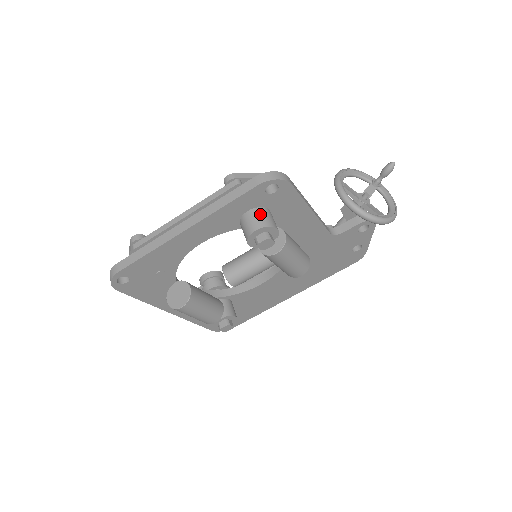
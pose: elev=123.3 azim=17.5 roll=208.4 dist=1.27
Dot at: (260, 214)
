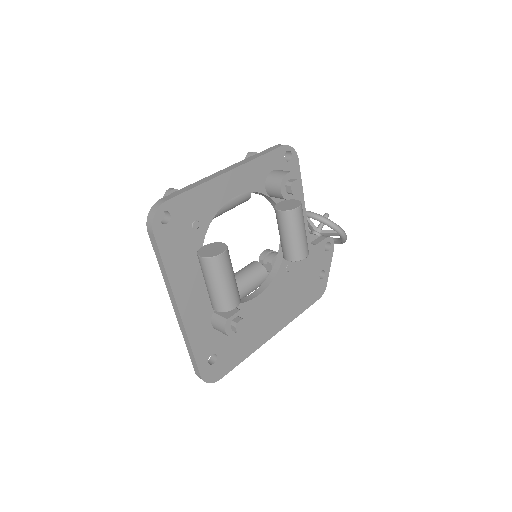
Dot at: occluded
